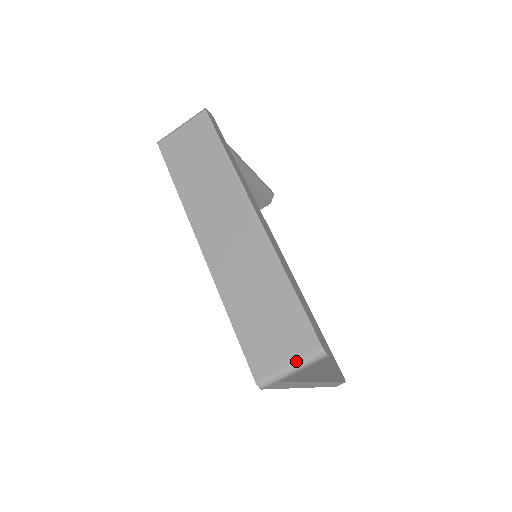
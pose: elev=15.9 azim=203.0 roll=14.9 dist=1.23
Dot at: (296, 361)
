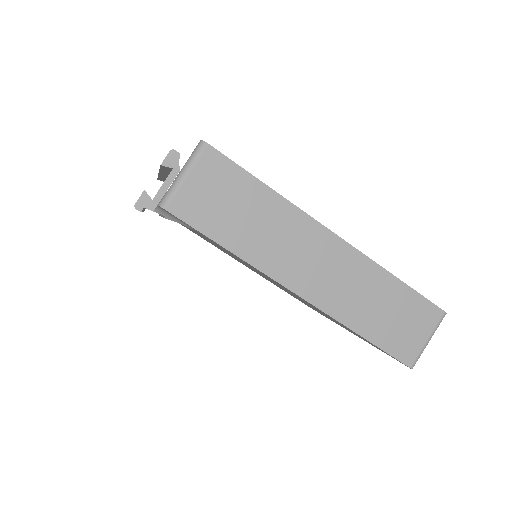
Dot at: (432, 333)
